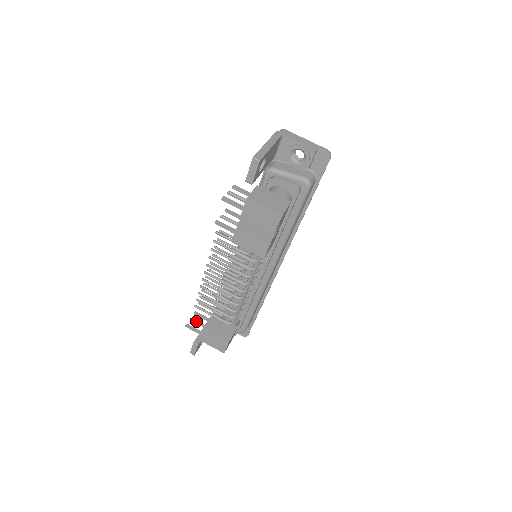
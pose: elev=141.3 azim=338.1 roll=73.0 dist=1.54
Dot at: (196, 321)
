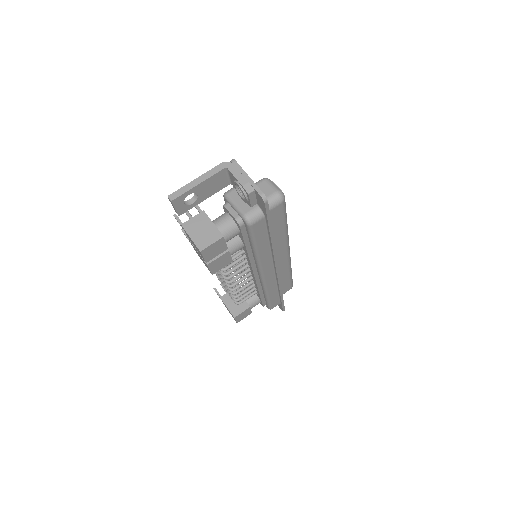
Dot at: occluded
